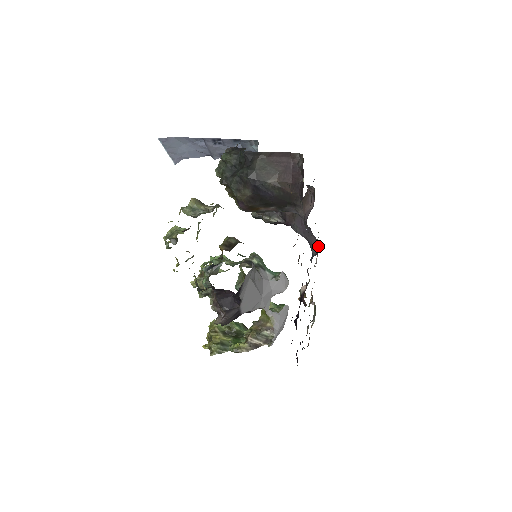
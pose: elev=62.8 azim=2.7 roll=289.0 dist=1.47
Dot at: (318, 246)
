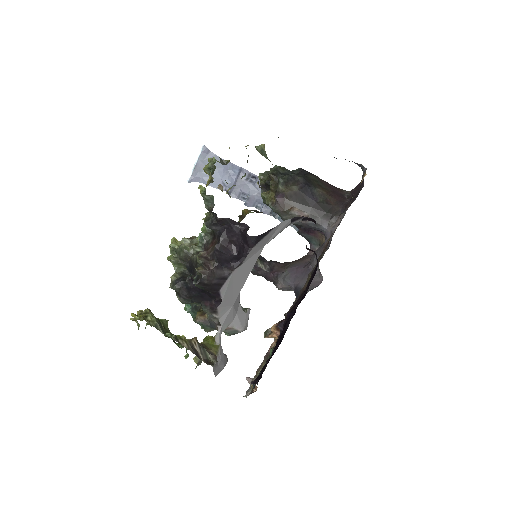
Dot at: (315, 284)
